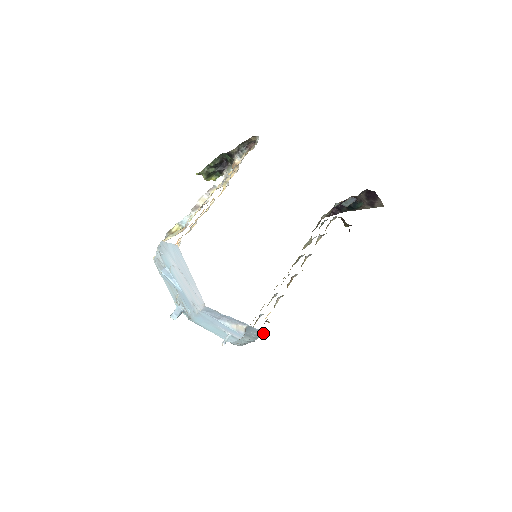
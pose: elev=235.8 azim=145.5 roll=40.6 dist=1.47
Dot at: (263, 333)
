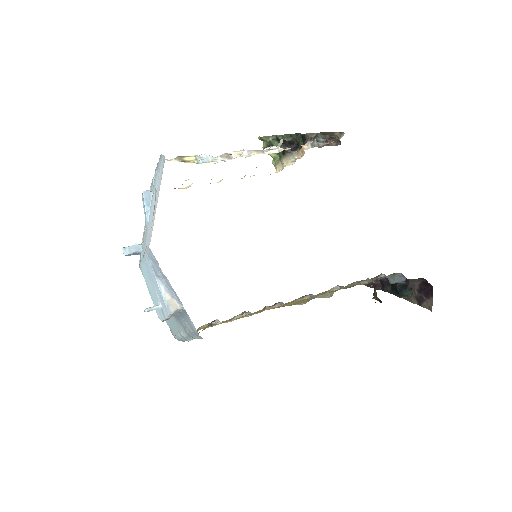
Dot at: (196, 331)
